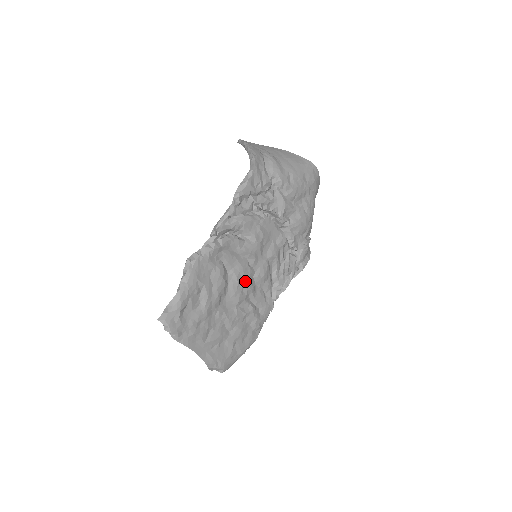
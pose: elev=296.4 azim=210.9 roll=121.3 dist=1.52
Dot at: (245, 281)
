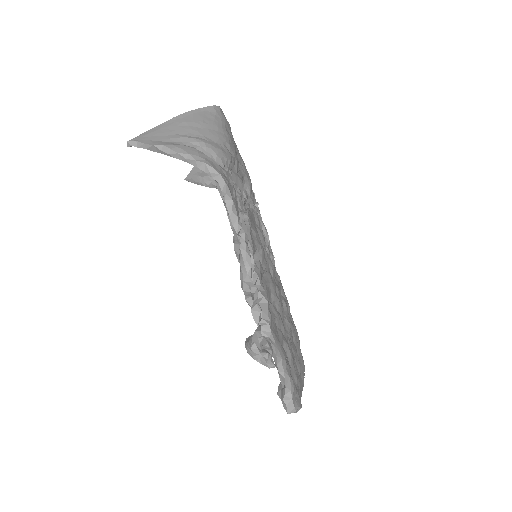
Dot at: (278, 291)
